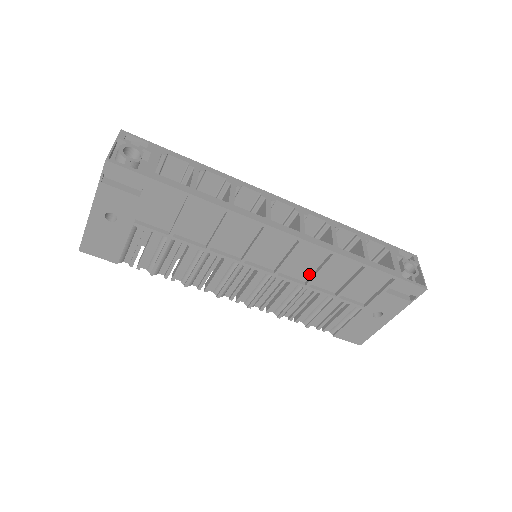
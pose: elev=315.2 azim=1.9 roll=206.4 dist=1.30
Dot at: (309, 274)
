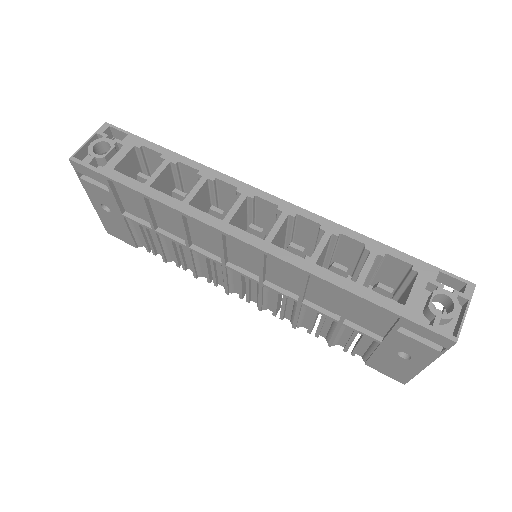
Dot at: (299, 289)
